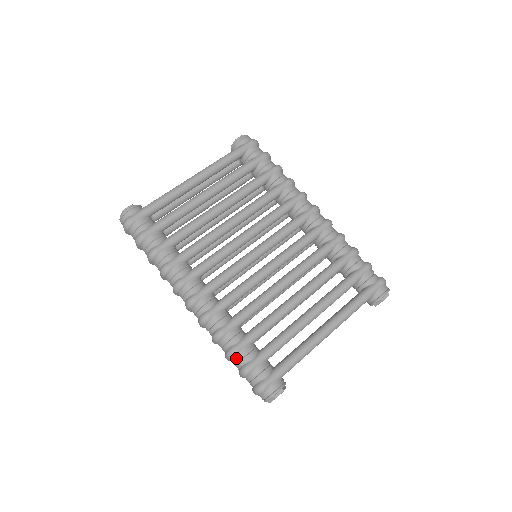
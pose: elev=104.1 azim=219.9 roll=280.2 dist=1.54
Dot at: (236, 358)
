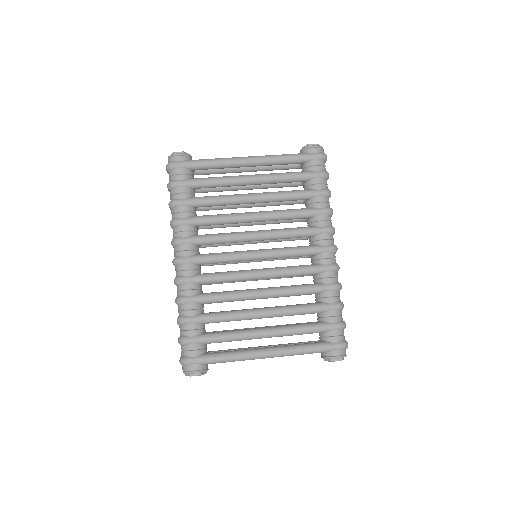
Dot at: (182, 326)
